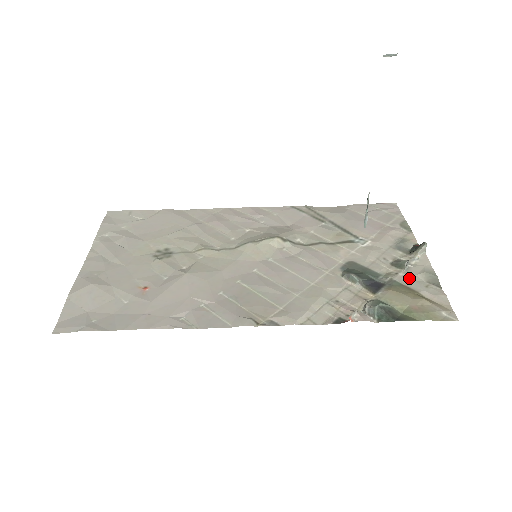
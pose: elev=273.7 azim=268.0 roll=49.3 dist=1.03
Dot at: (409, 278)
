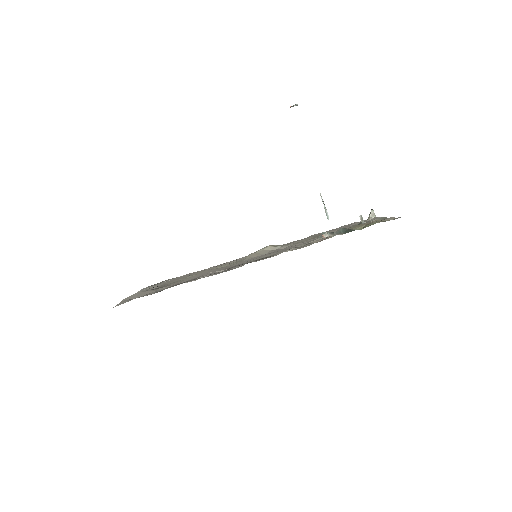
Dot at: occluded
